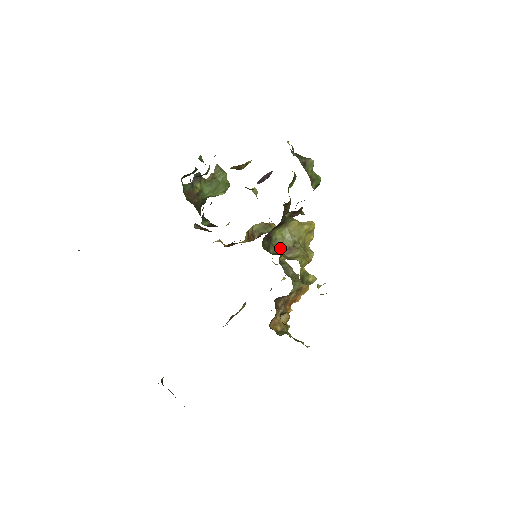
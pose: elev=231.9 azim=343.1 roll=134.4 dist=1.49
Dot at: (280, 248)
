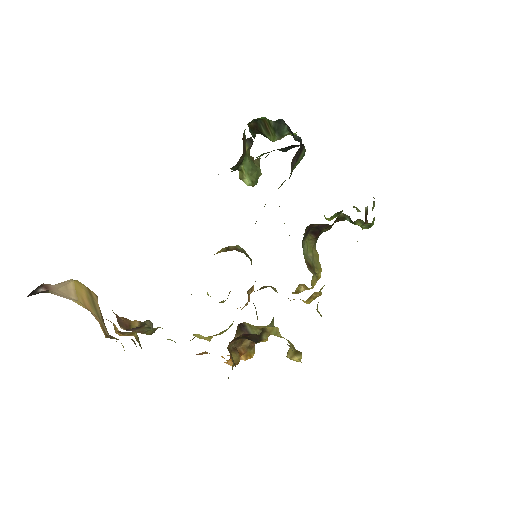
Dot at: (304, 256)
